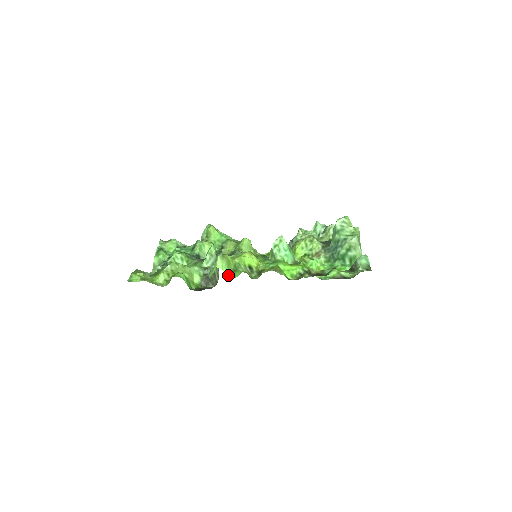
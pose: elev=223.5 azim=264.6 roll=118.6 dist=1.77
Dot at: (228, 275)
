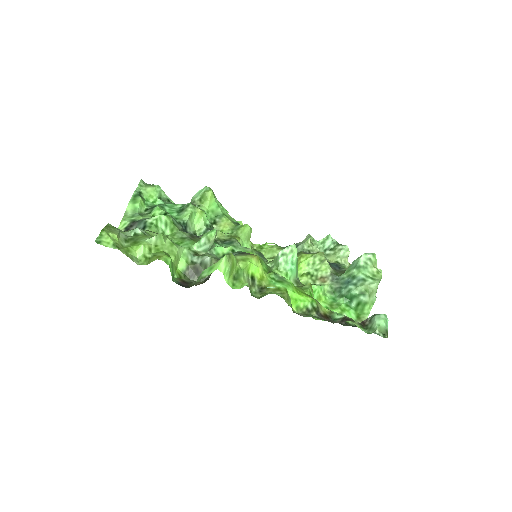
Dot at: (227, 283)
